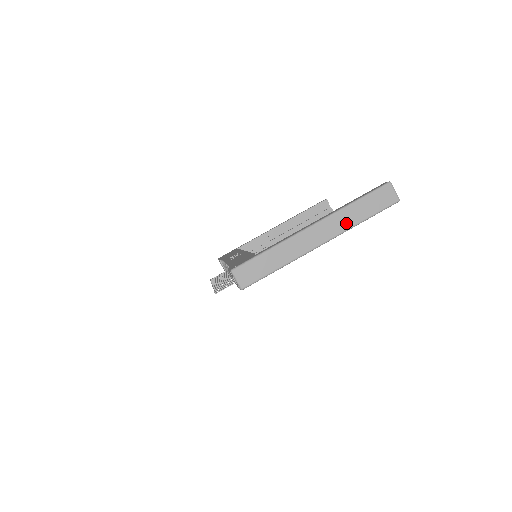
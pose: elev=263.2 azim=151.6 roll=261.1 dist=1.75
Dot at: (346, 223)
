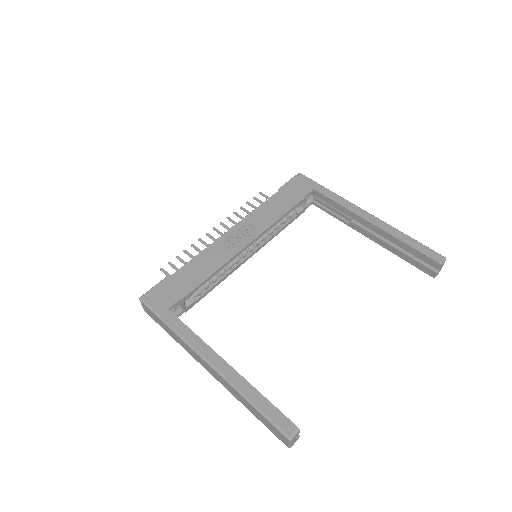
Dot at: (233, 393)
